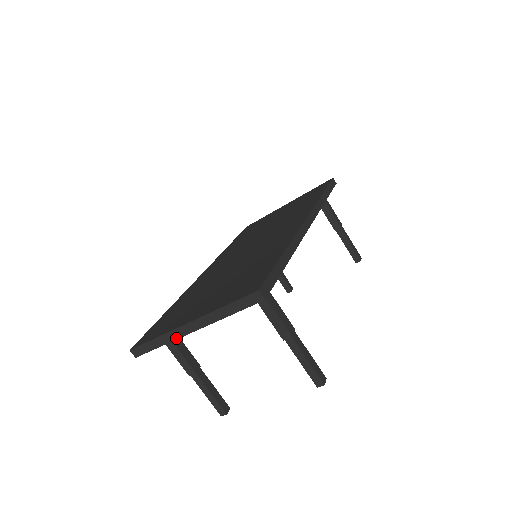
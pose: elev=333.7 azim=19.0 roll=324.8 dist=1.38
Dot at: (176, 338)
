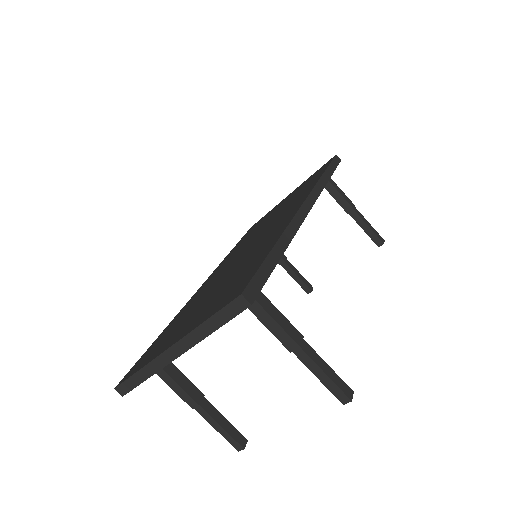
Dot at: (161, 367)
